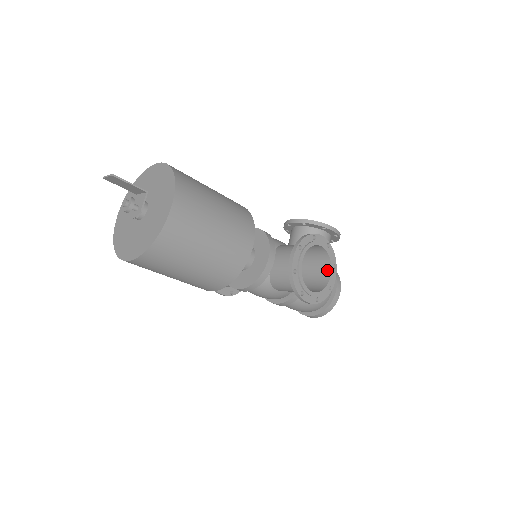
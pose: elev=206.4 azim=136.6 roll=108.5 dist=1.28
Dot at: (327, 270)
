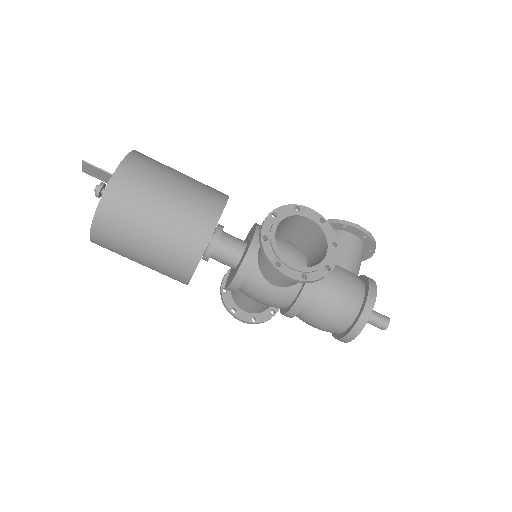
Dot at: (324, 249)
